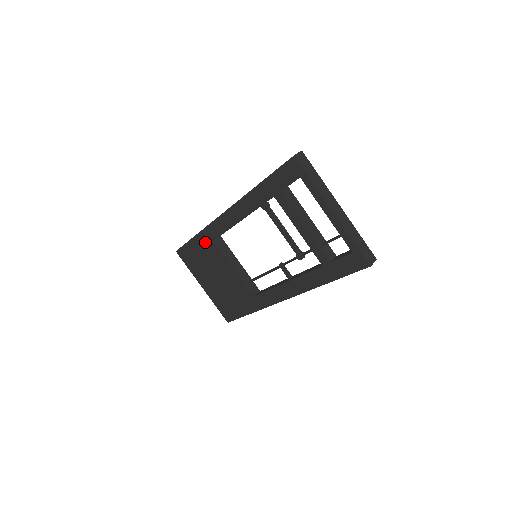
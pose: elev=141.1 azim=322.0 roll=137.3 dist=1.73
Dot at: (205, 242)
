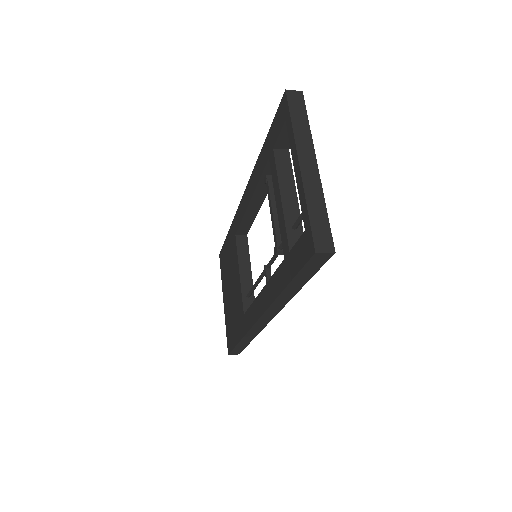
Dot at: (232, 238)
